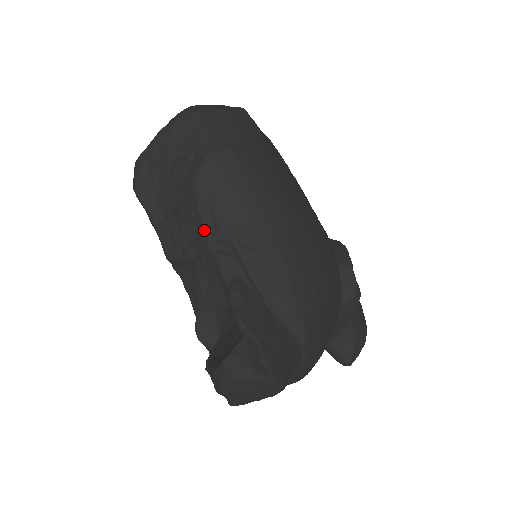
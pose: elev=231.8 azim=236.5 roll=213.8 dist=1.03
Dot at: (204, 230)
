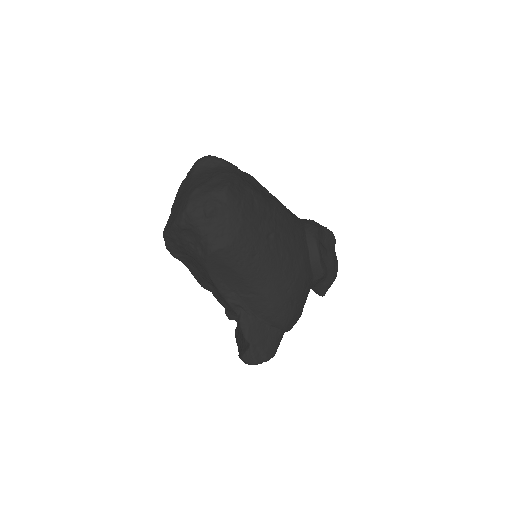
Dot at: (218, 290)
